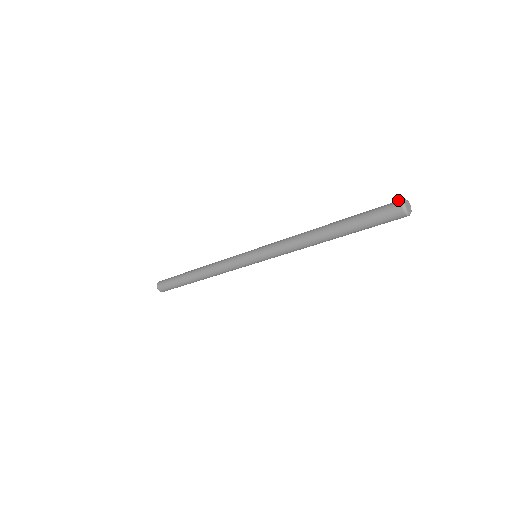
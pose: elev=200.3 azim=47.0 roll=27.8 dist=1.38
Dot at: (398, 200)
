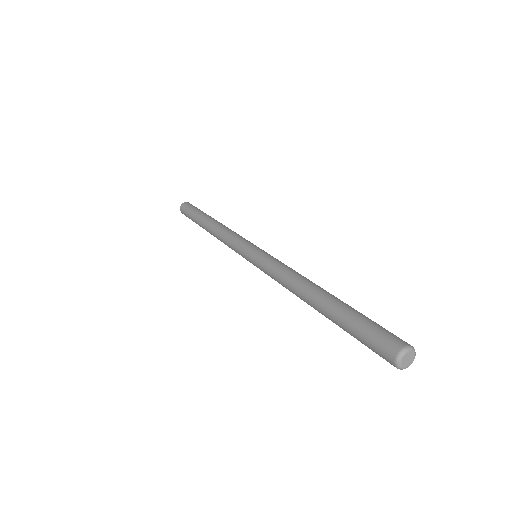
Dot at: occluded
